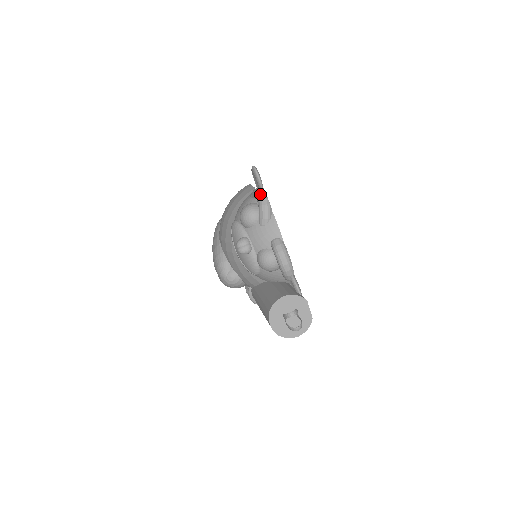
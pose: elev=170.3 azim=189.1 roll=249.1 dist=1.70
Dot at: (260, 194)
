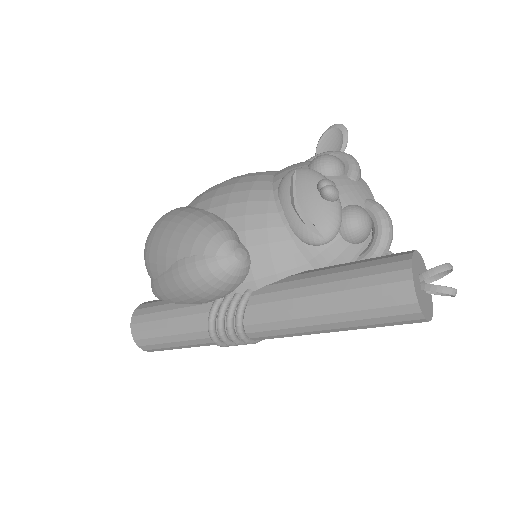
Dot at: (344, 152)
